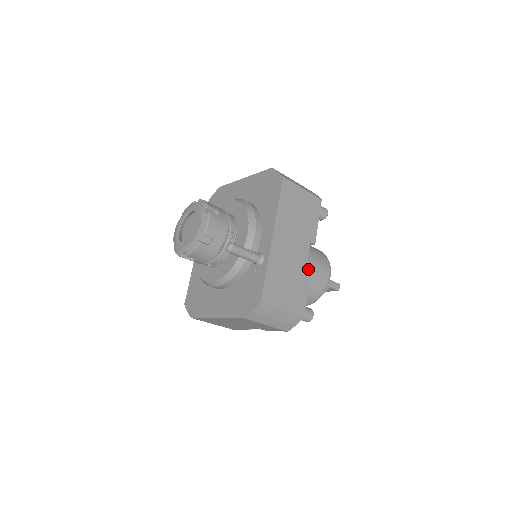
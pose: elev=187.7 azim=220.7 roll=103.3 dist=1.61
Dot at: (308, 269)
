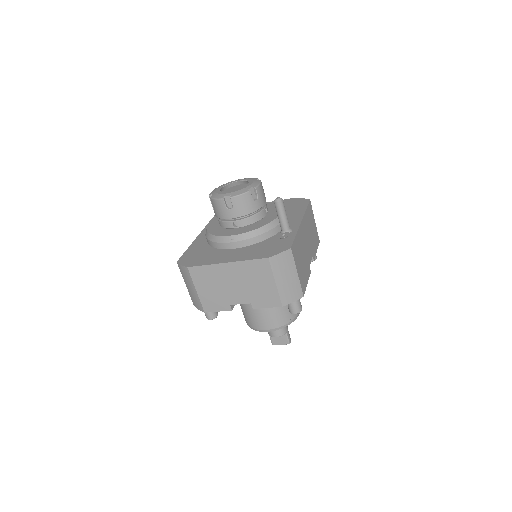
Dot at: (309, 270)
